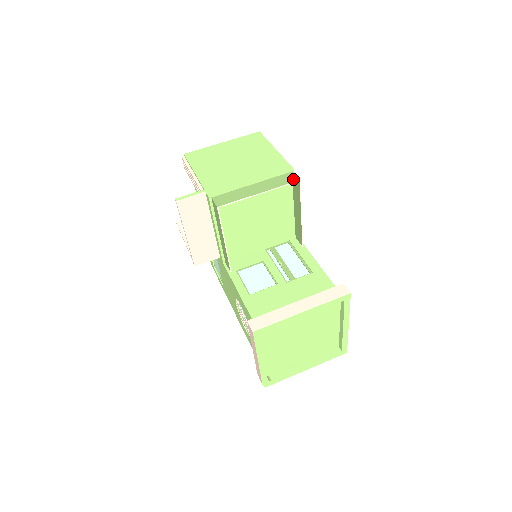
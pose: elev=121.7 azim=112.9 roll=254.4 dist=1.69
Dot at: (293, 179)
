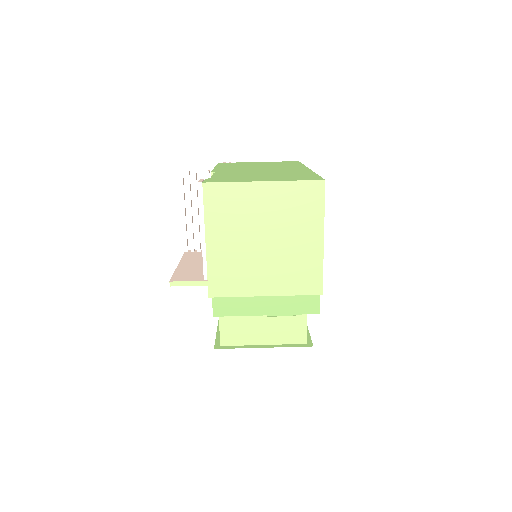
Dot at: (313, 309)
